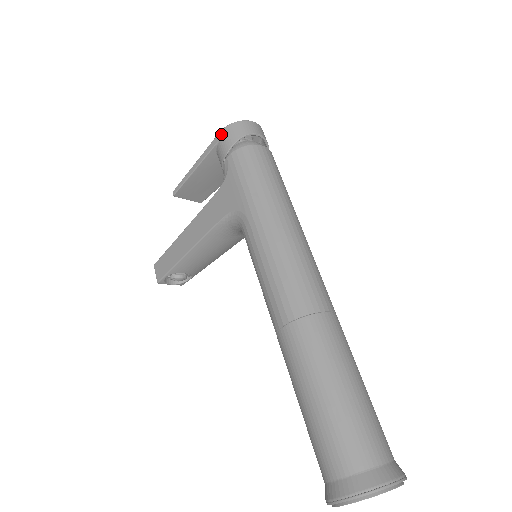
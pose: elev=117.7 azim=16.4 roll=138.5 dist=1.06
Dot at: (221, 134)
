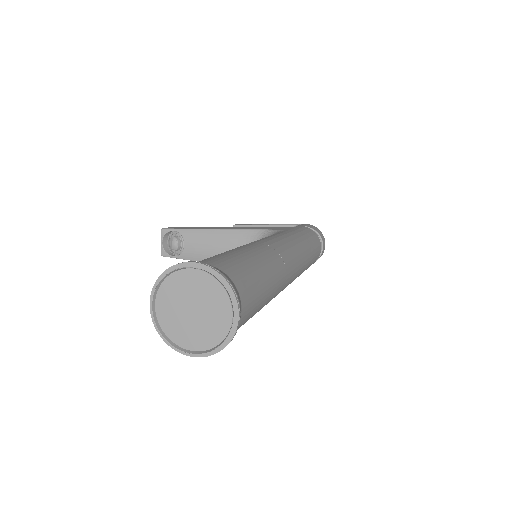
Dot at: (307, 224)
